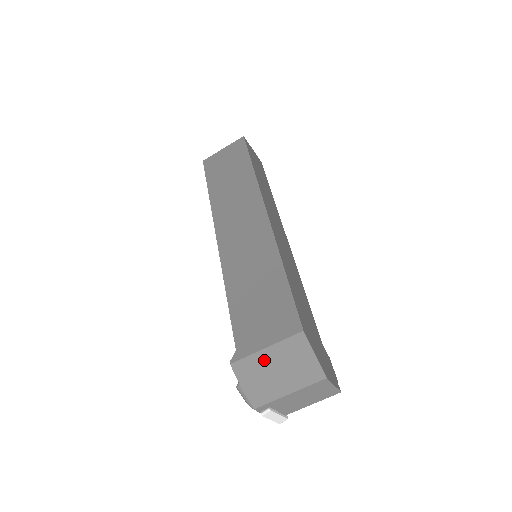
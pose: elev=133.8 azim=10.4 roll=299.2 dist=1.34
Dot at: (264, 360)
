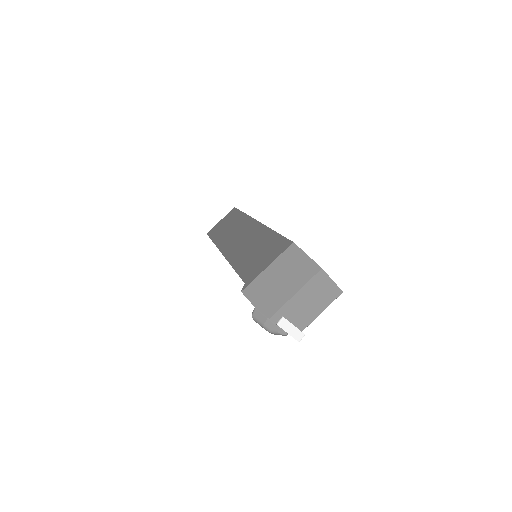
Dot at: (268, 277)
